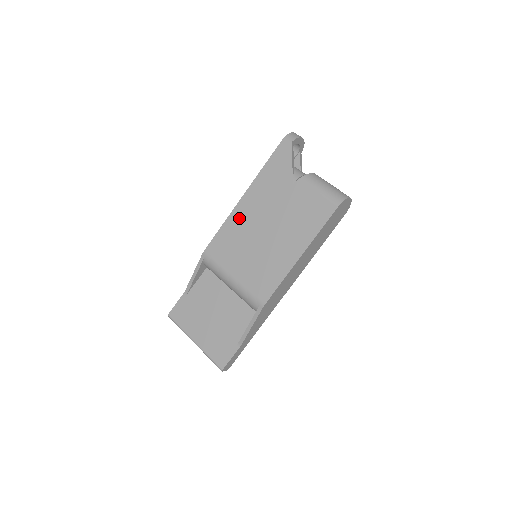
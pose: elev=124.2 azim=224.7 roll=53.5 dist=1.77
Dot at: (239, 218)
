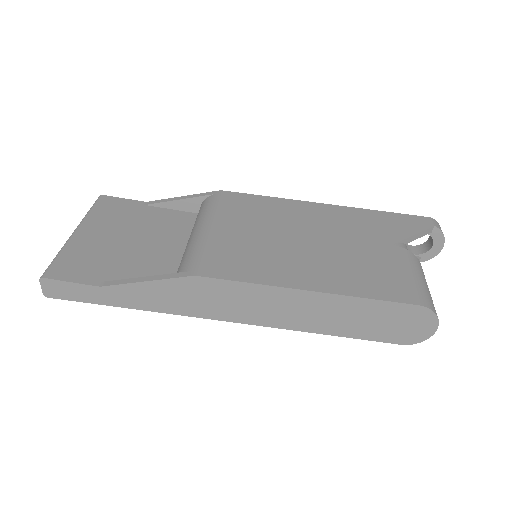
Dot at: (296, 209)
